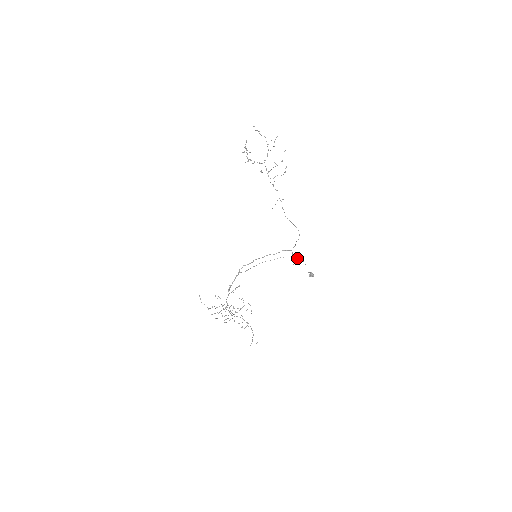
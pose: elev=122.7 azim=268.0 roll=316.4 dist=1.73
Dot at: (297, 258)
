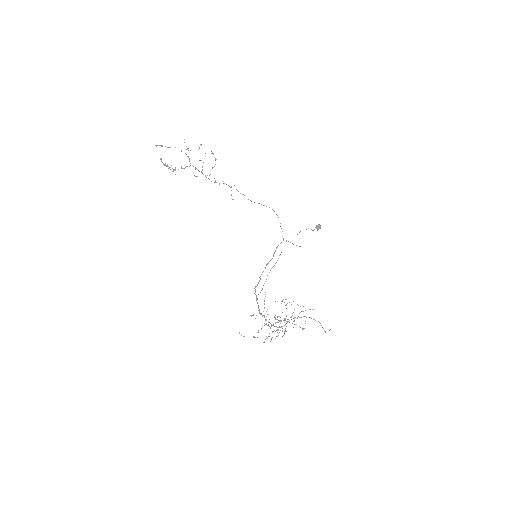
Dot at: occluded
